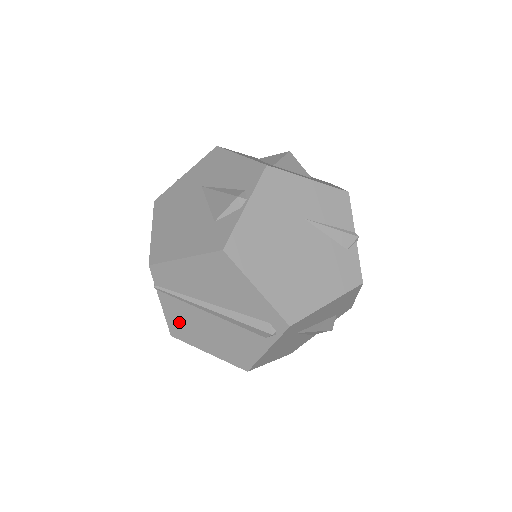
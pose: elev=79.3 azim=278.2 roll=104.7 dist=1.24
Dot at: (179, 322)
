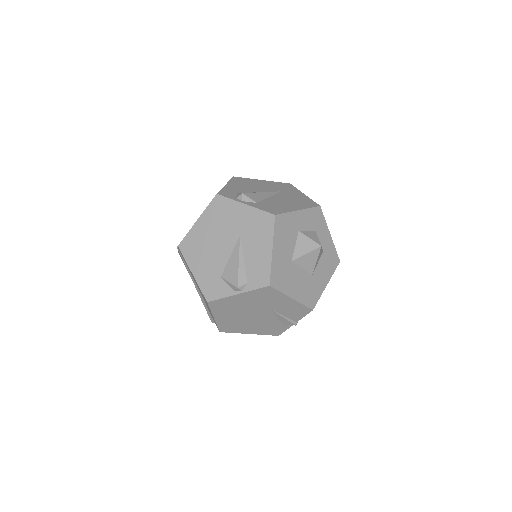
Dot at: occluded
